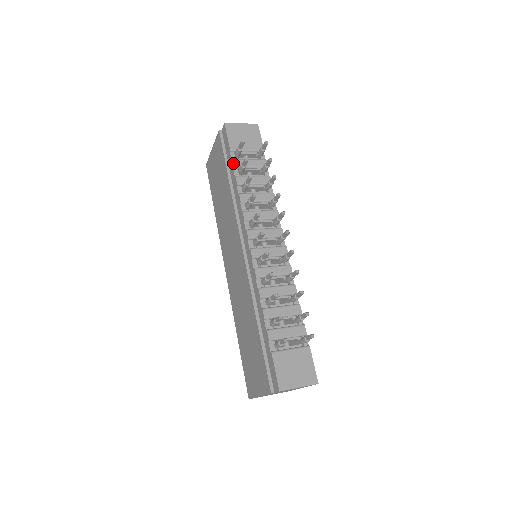
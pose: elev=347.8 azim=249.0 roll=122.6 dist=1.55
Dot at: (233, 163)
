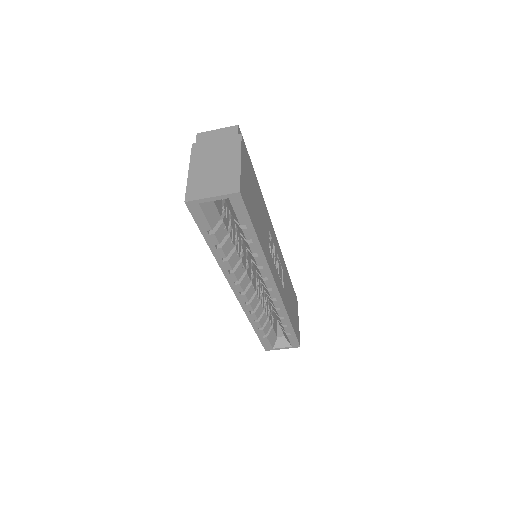
Dot at: occluded
